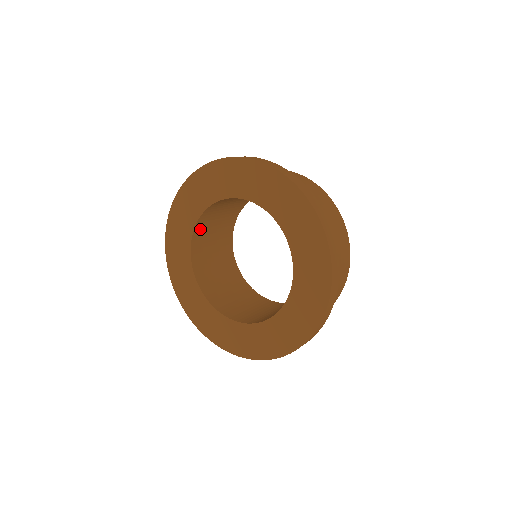
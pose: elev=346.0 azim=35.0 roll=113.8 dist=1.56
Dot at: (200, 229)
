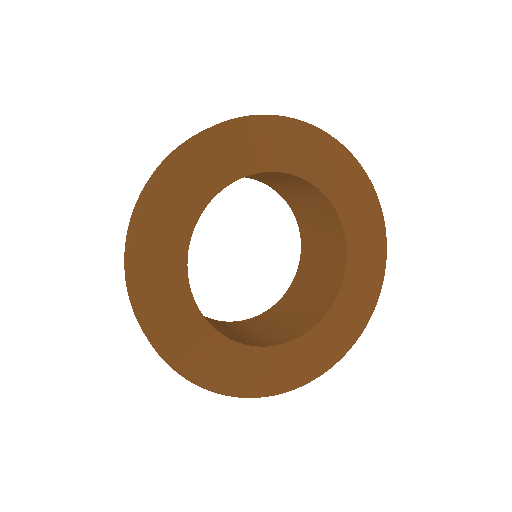
Dot at: occluded
